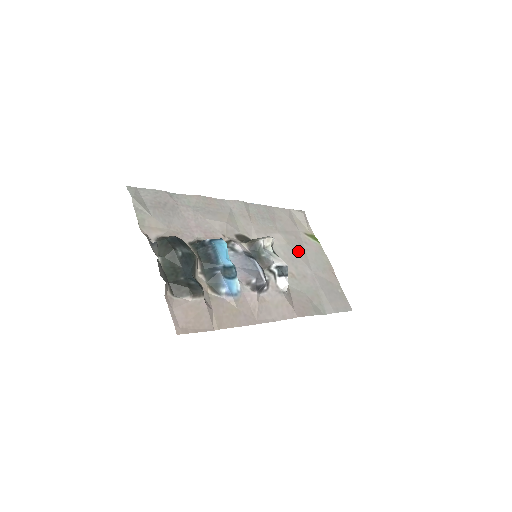
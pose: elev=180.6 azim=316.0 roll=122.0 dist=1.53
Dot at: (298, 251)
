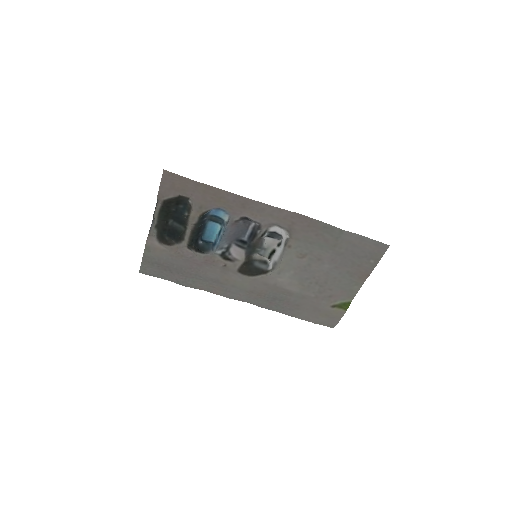
Dot at: (315, 283)
